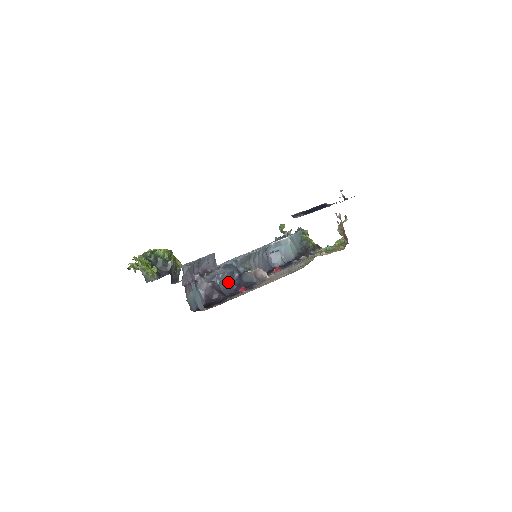
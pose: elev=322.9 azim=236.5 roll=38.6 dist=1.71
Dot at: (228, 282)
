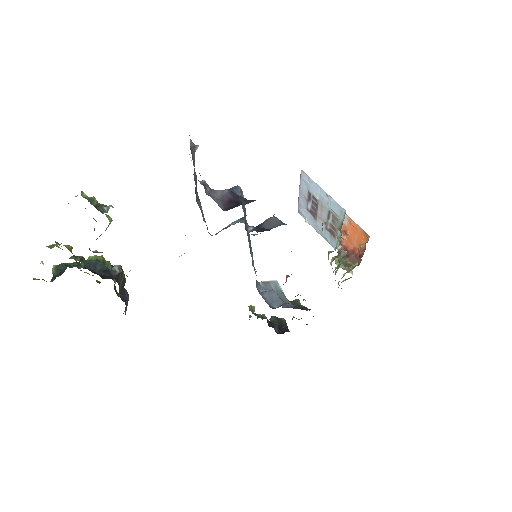
Dot at: occluded
